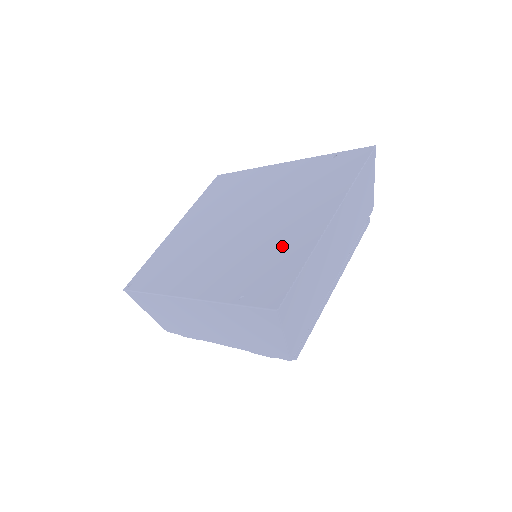
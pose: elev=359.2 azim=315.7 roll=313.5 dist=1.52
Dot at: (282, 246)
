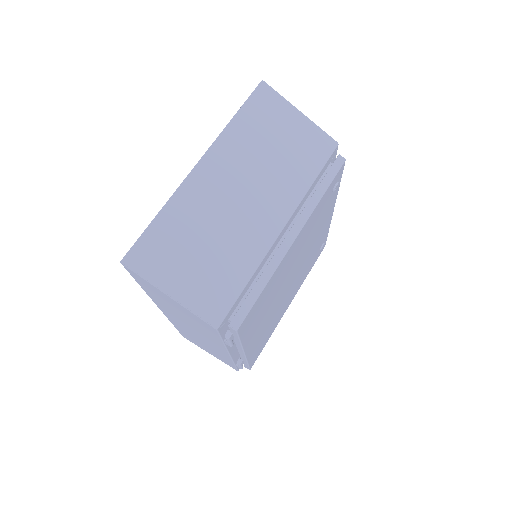
Dot at: occluded
